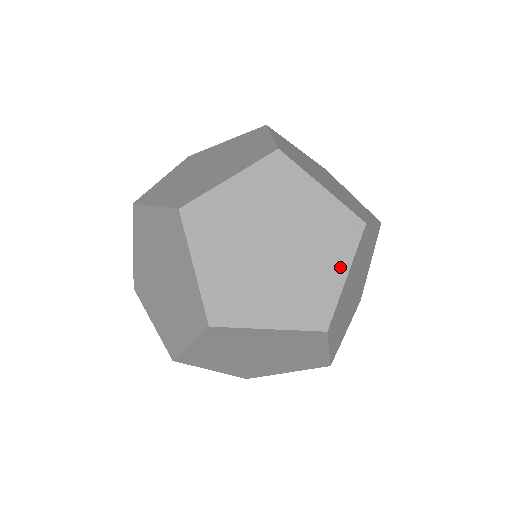
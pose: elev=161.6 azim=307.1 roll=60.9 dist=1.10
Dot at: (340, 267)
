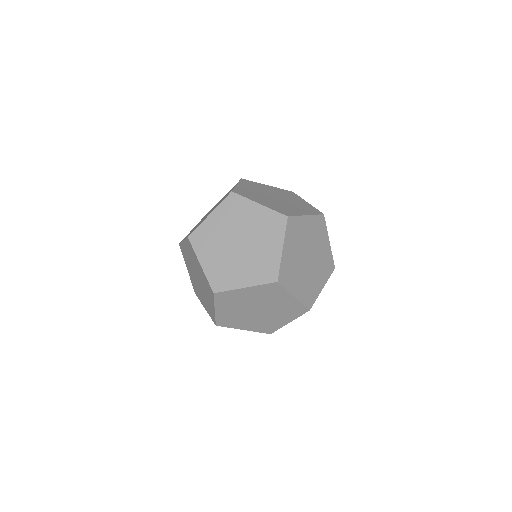
Dot at: (323, 283)
